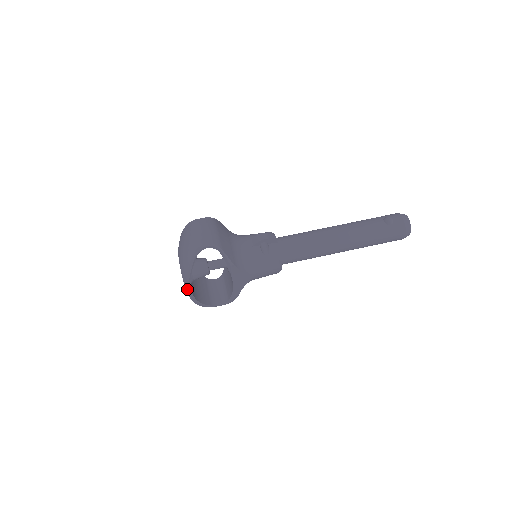
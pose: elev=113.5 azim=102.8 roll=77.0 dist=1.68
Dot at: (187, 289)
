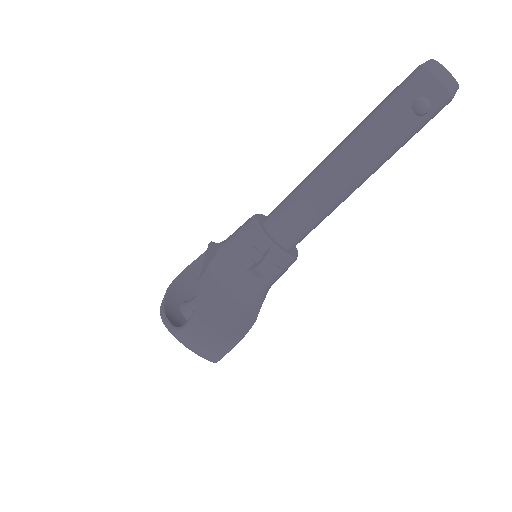
Dot at: occluded
